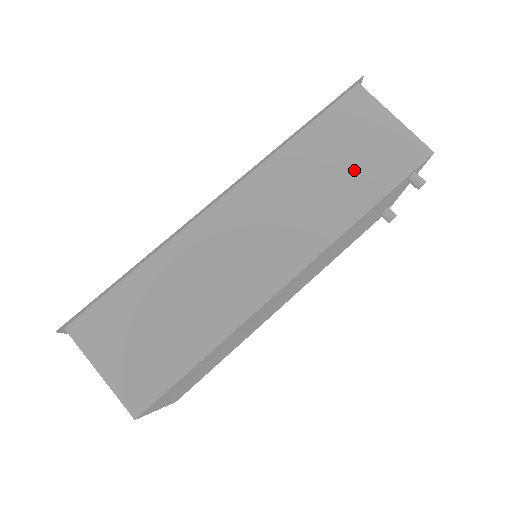
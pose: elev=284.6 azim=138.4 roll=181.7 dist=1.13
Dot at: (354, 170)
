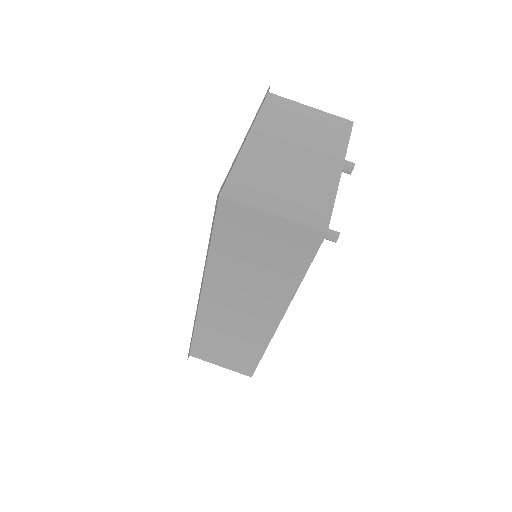
Dot at: (270, 262)
